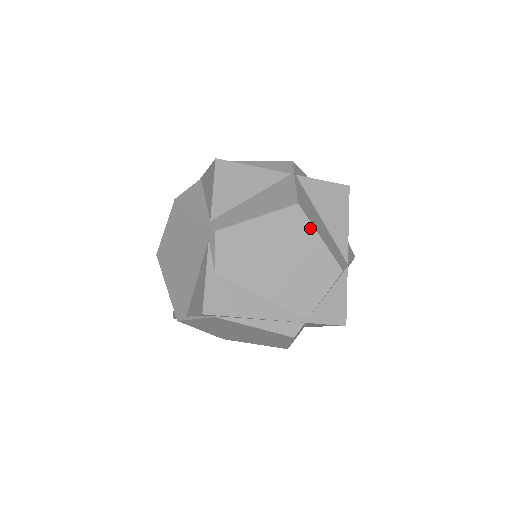
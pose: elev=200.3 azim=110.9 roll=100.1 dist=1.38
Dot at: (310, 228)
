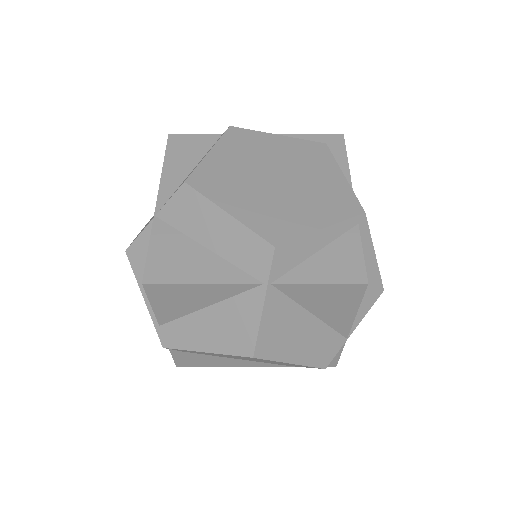
Dot at: (275, 361)
